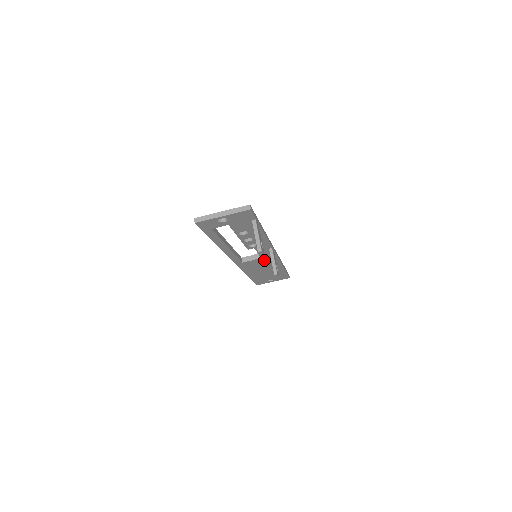
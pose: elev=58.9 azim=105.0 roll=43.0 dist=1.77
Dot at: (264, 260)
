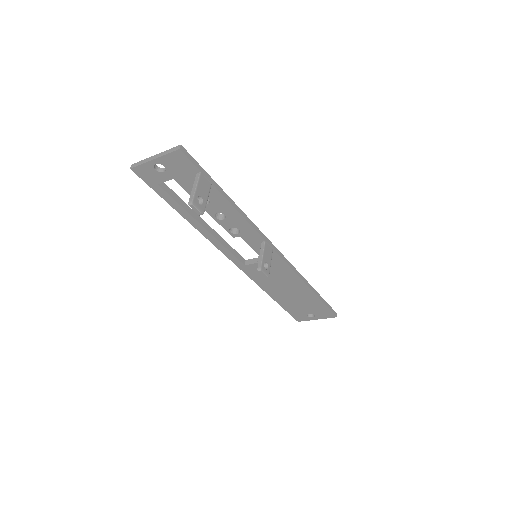
Dot at: (272, 267)
